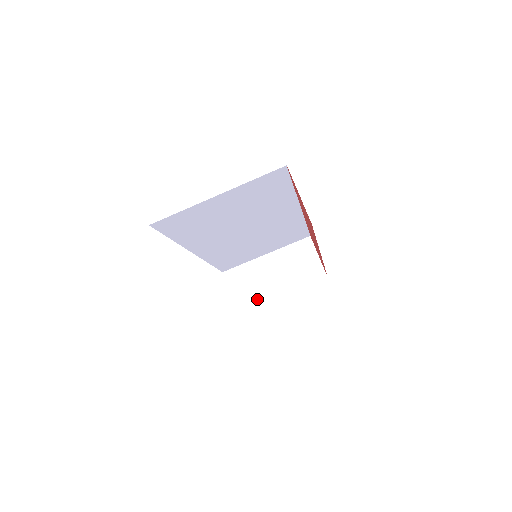
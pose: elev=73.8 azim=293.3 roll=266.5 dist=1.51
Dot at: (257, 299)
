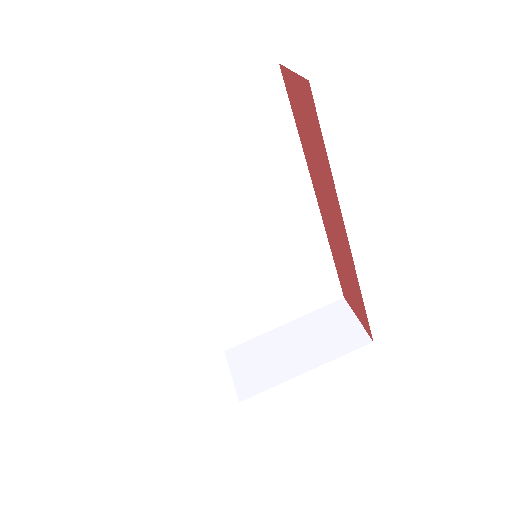
Dot at: (270, 380)
